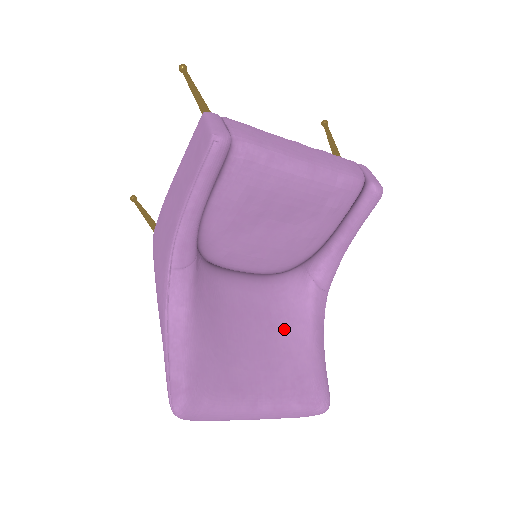
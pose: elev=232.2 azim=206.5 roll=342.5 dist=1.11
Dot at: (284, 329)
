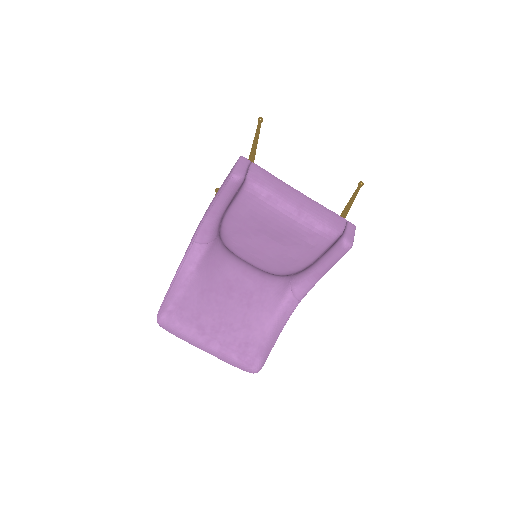
Dot at: (255, 310)
